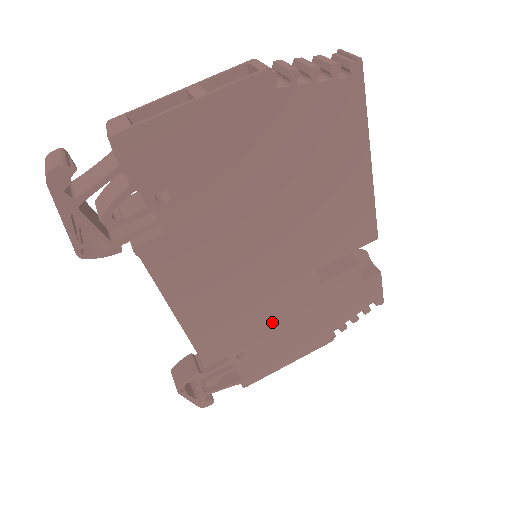
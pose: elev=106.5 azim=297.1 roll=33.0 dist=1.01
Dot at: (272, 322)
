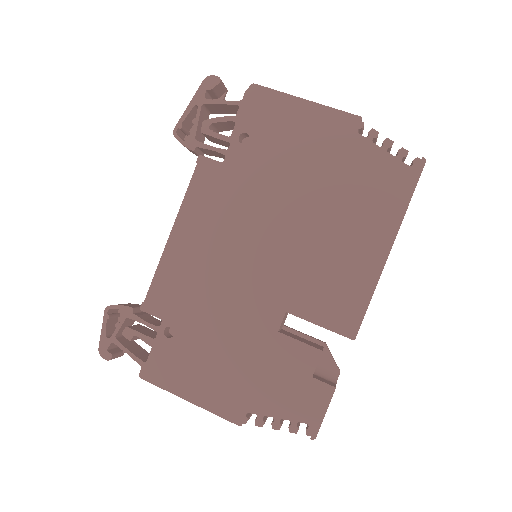
Dot at: (216, 326)
